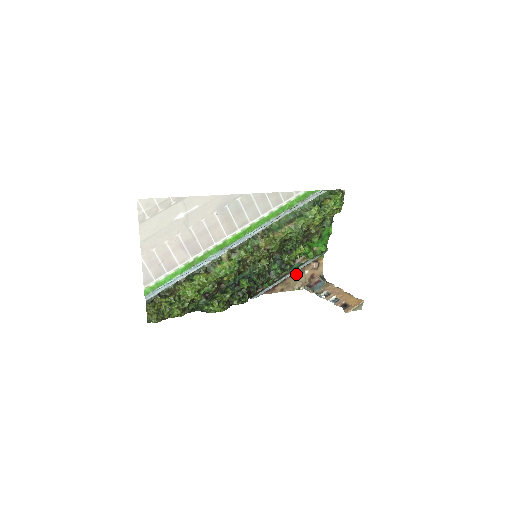
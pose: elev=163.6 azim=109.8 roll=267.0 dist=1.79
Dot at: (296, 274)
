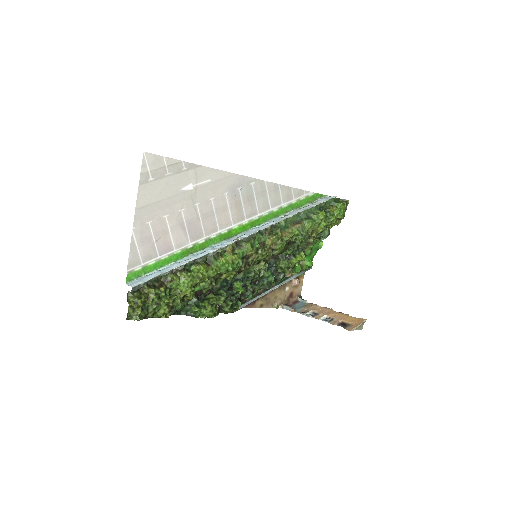
Dot at: (277, 289)
